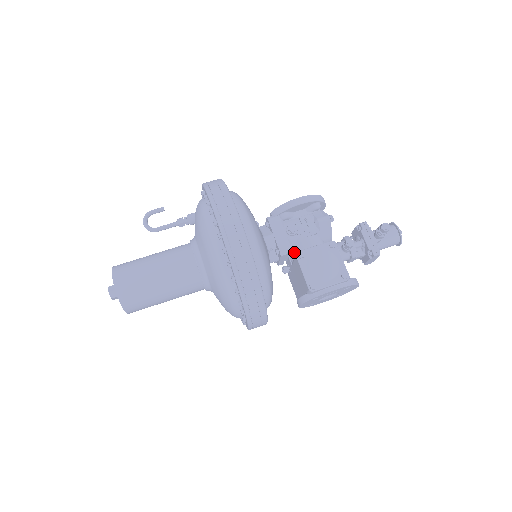
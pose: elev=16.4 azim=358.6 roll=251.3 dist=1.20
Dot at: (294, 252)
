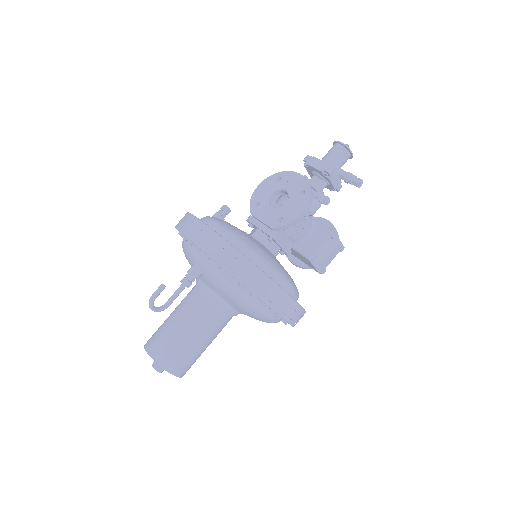
Dot at: occluded
